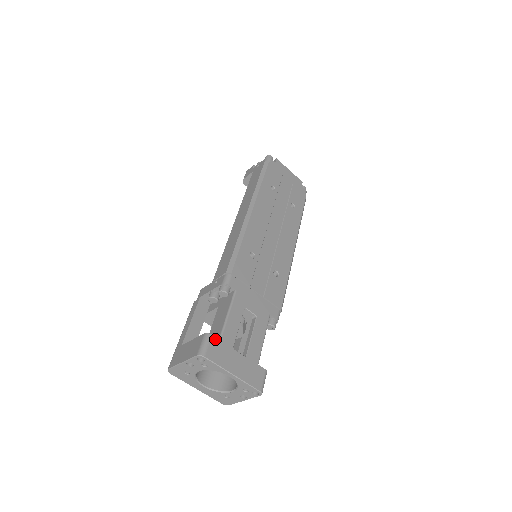
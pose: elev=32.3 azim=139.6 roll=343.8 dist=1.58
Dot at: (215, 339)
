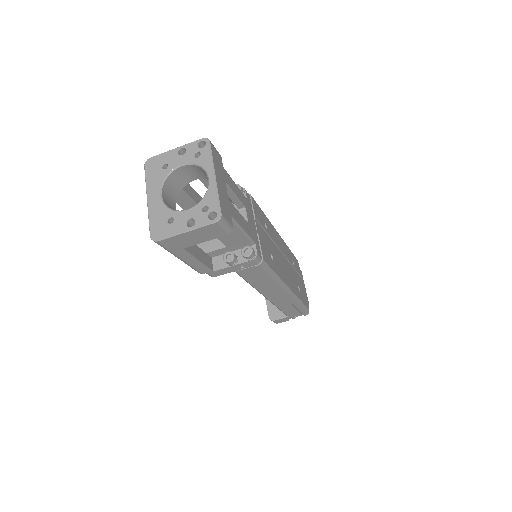
Dot at: (221, 159)
